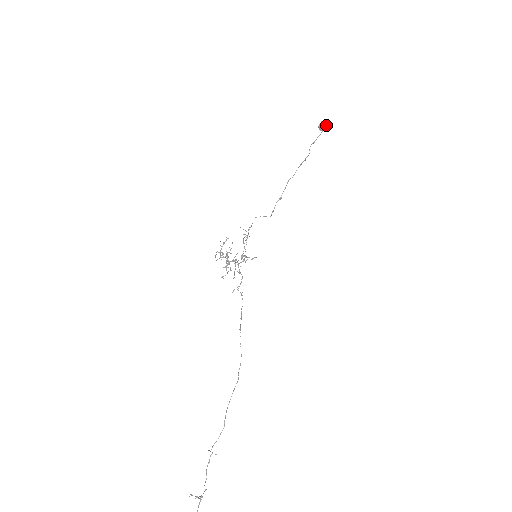
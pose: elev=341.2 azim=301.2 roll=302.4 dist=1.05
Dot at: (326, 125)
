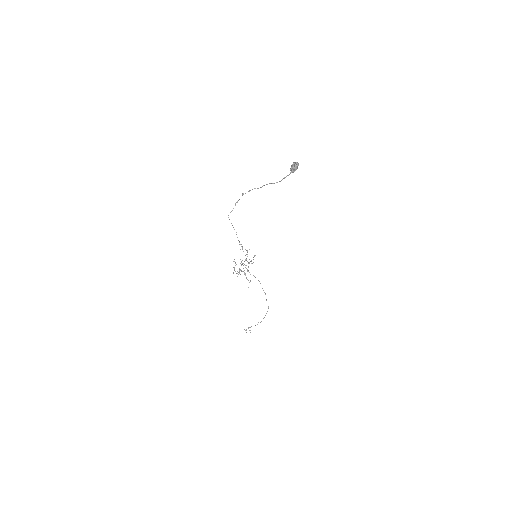
Dot at: (297, 168)
